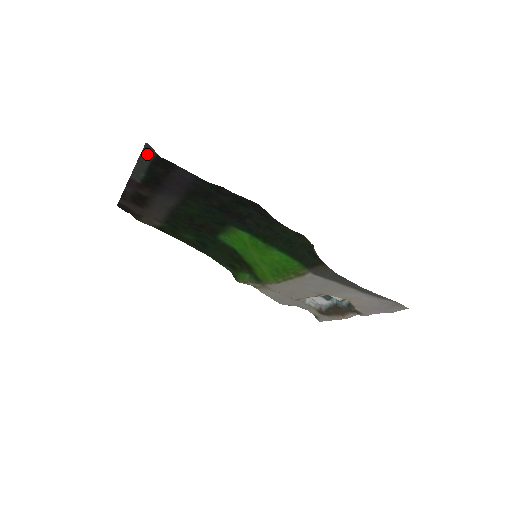
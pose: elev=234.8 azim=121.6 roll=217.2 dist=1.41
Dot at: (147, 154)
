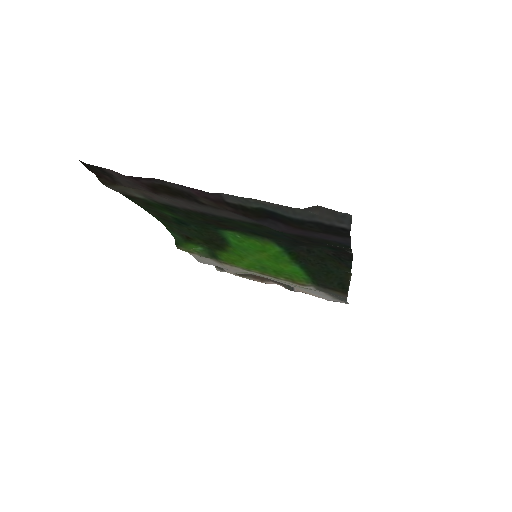
Dot at: (326, 217)
